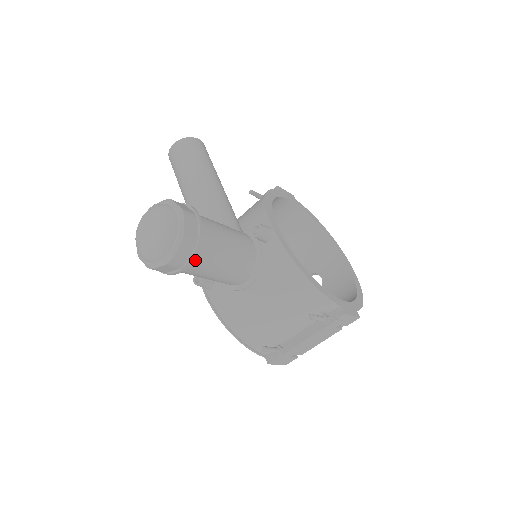
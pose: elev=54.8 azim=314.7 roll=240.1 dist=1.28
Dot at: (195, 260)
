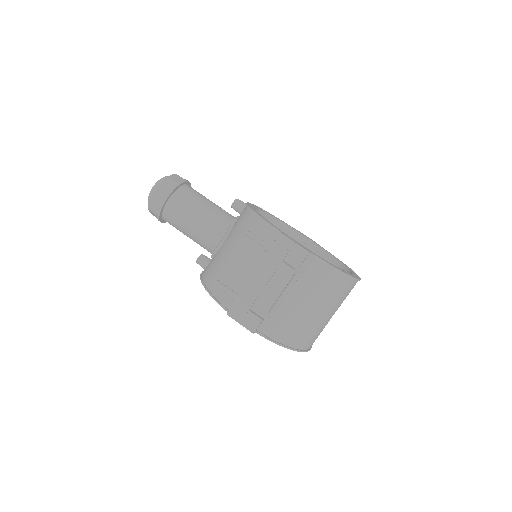
Dot at: (175, 200)
